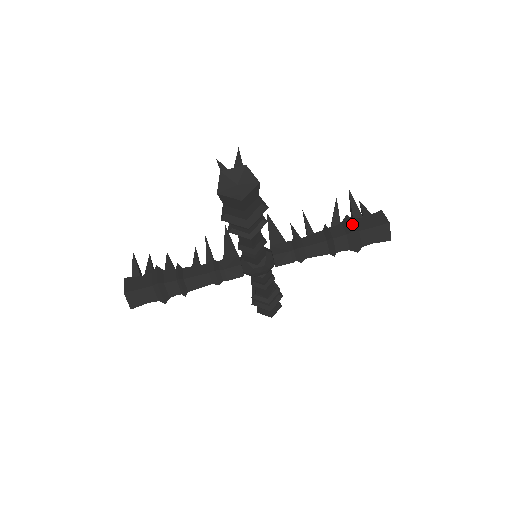
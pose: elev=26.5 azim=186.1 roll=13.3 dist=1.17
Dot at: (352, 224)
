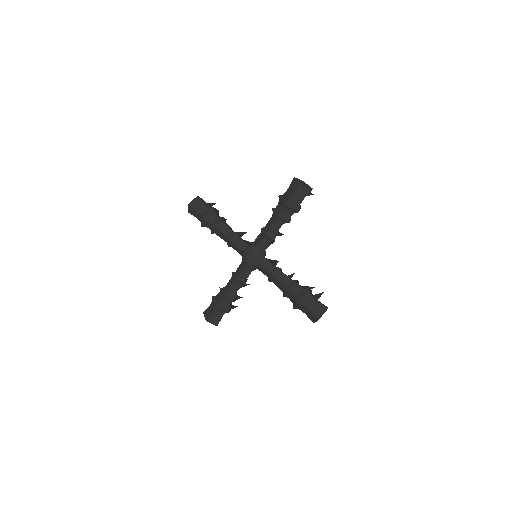
Dot at: (311, 291)
